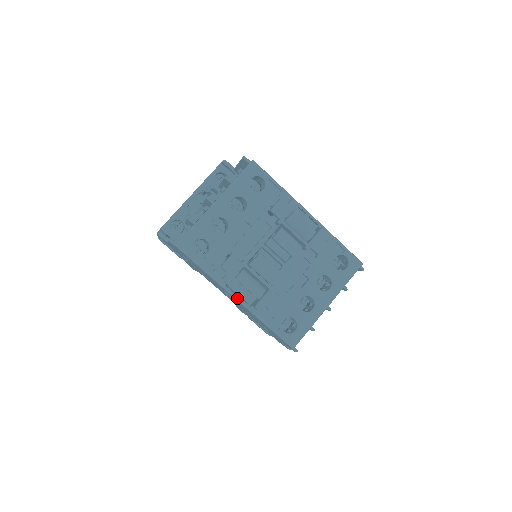
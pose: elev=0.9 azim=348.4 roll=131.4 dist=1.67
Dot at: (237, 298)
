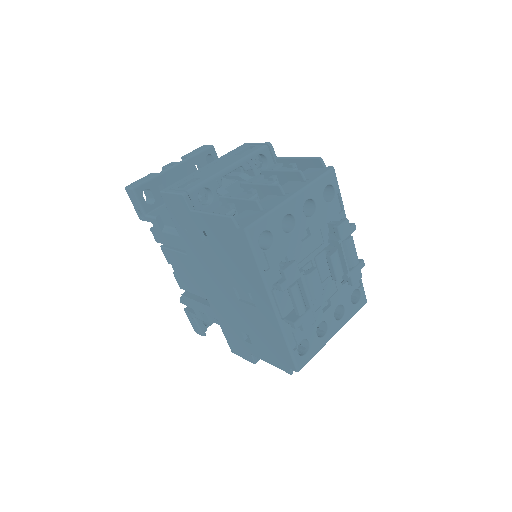
Dot at: (275, 307)
